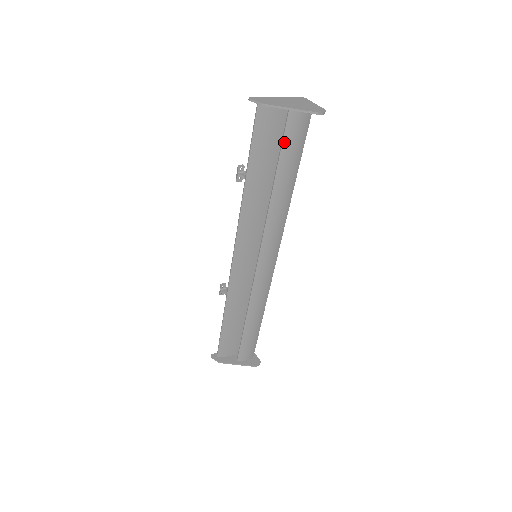
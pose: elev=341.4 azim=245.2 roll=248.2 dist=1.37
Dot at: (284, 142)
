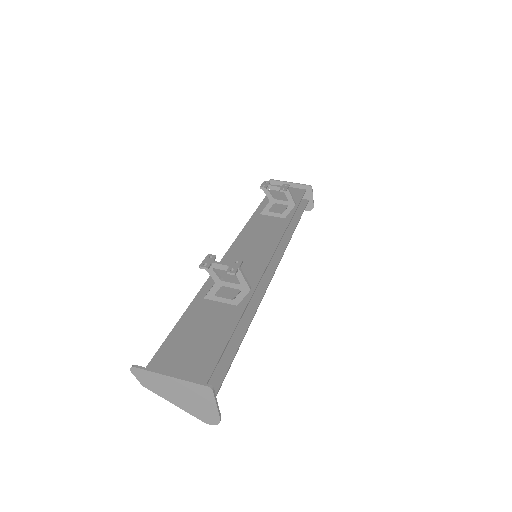
Dot at: occluded
